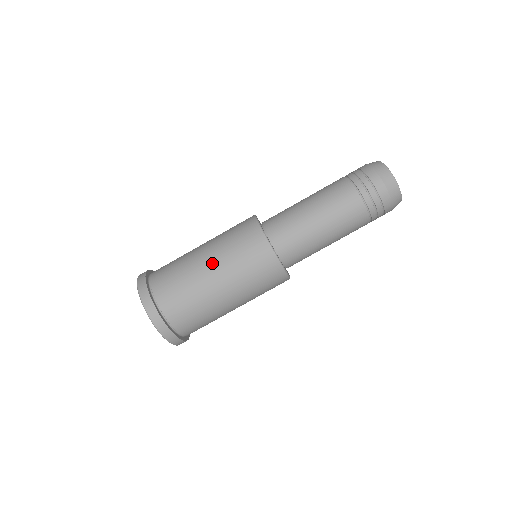
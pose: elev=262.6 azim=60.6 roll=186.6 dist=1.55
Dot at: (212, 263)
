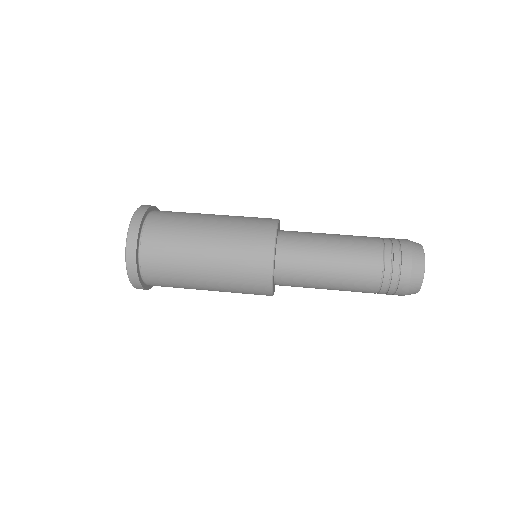
Dot at: (219, 215)
